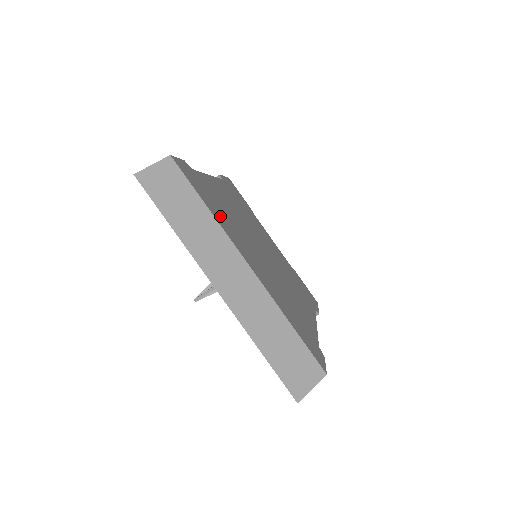
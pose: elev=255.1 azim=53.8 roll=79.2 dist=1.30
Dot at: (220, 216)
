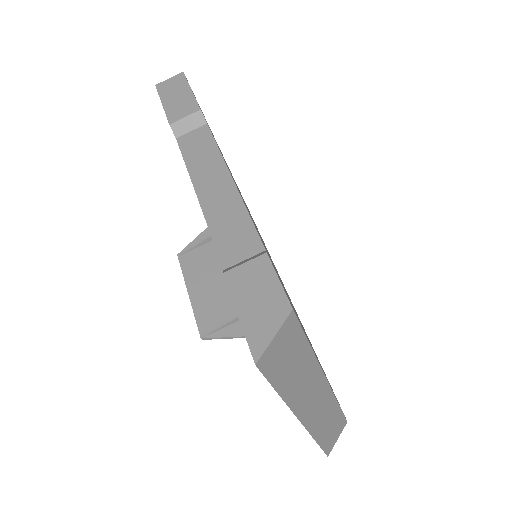
Dot at: occluded
